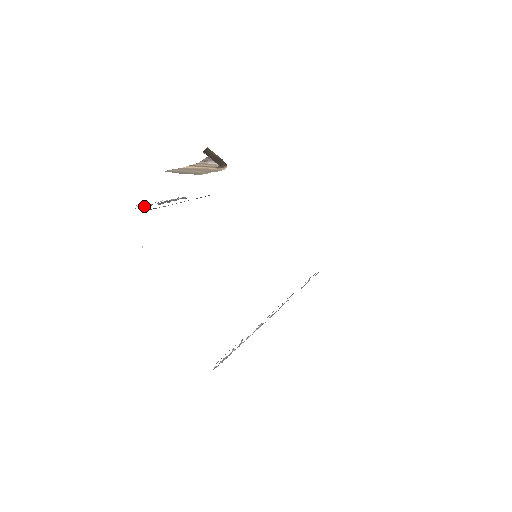
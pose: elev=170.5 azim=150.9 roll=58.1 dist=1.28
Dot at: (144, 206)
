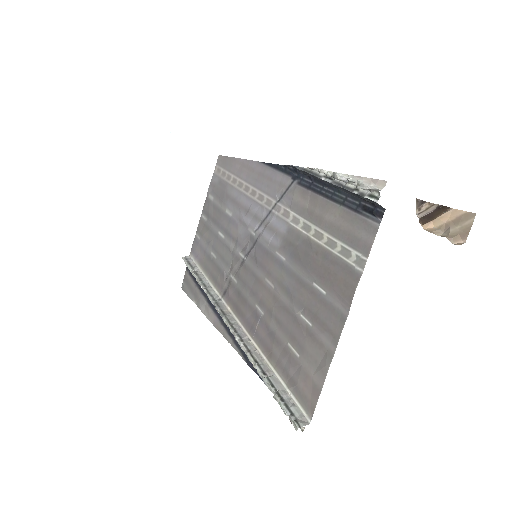
Dot at: (366, 189)
